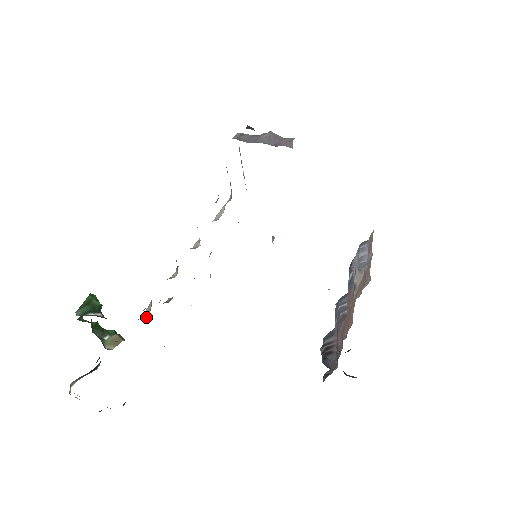
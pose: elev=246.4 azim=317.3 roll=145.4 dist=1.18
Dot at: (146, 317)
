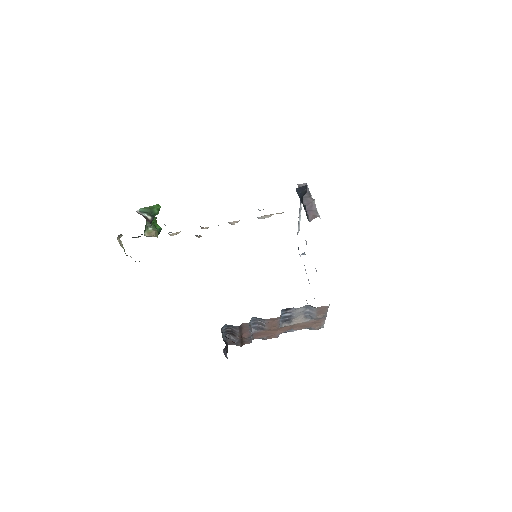
Dot at: occluded
